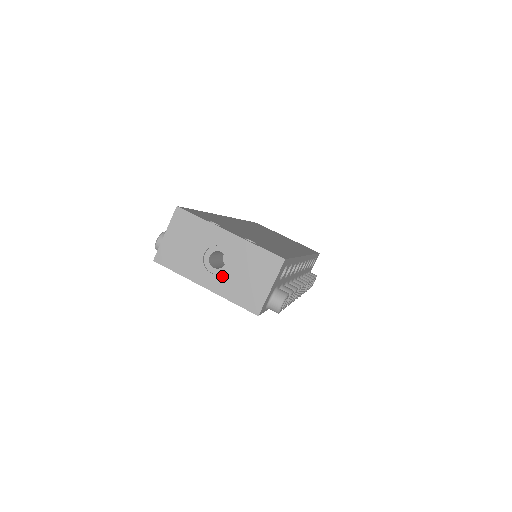
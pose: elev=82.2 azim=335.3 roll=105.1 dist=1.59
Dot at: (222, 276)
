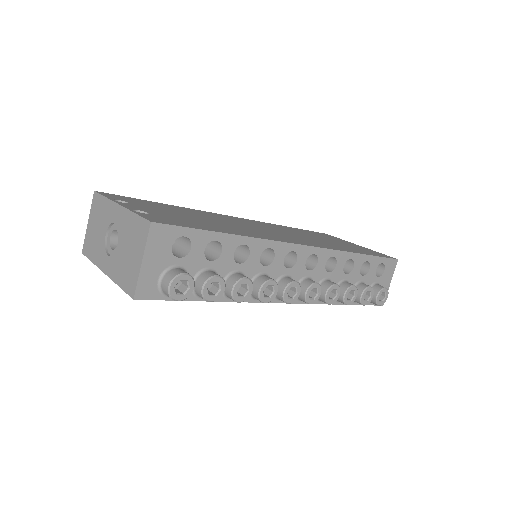
Dot at: (114, 257)
